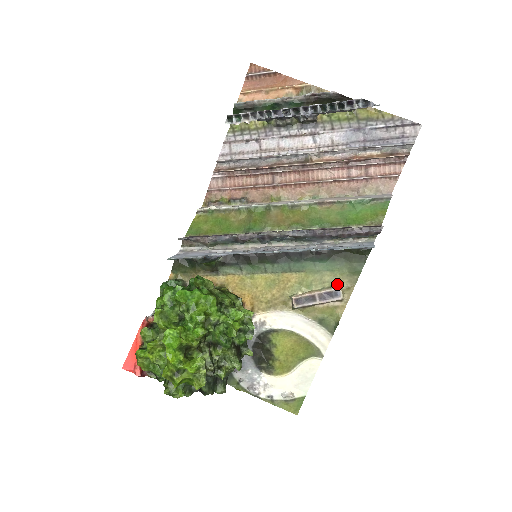
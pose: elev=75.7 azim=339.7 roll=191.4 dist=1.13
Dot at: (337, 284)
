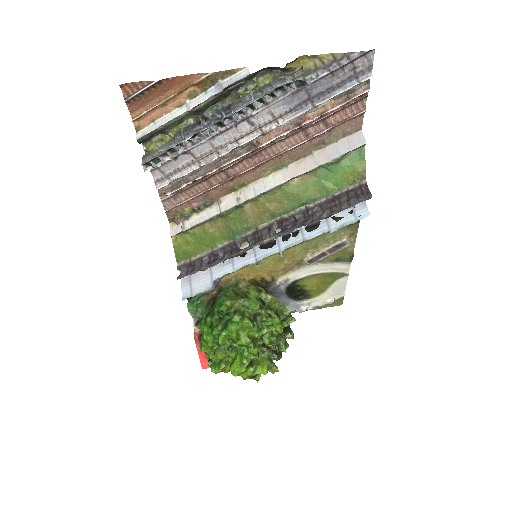
Dot at: (341, 236)
